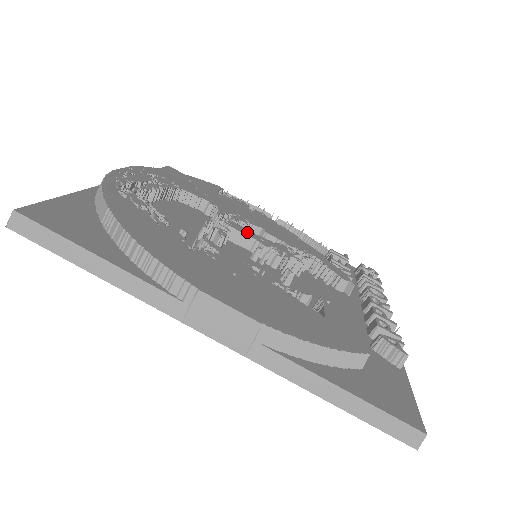
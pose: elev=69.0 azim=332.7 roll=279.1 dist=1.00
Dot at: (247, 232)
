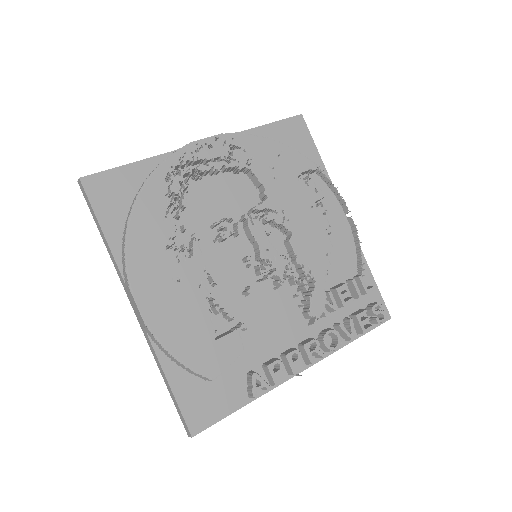
Dot at: (260, 237)
